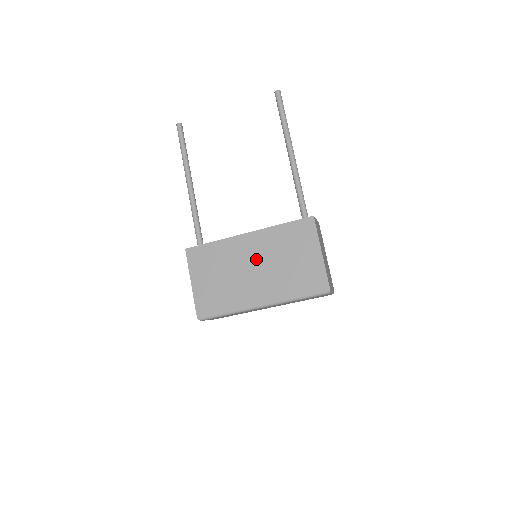
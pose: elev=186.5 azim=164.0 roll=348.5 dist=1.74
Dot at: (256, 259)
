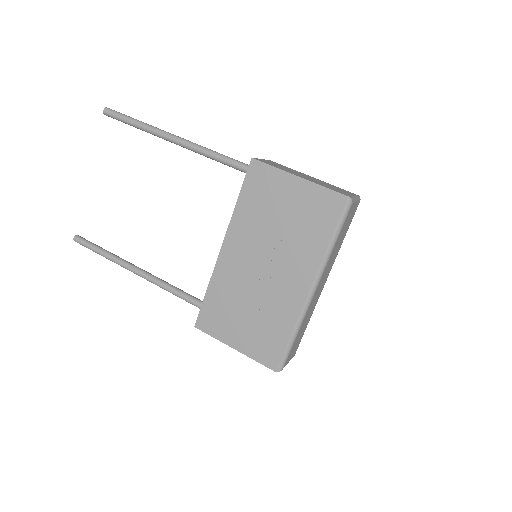
Dot at: (256, 258)
